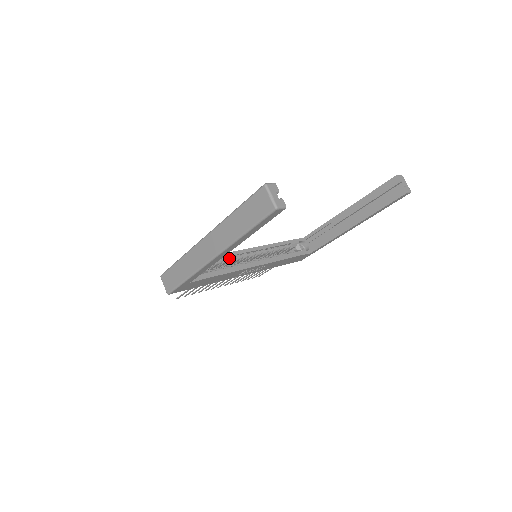
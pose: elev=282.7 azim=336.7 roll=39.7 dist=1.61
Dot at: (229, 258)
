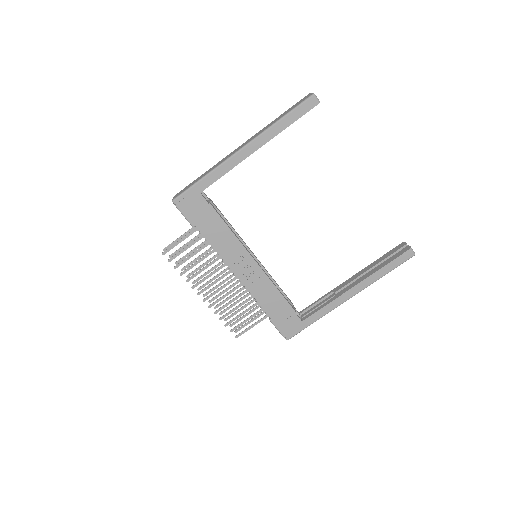
Dot at: occluded
